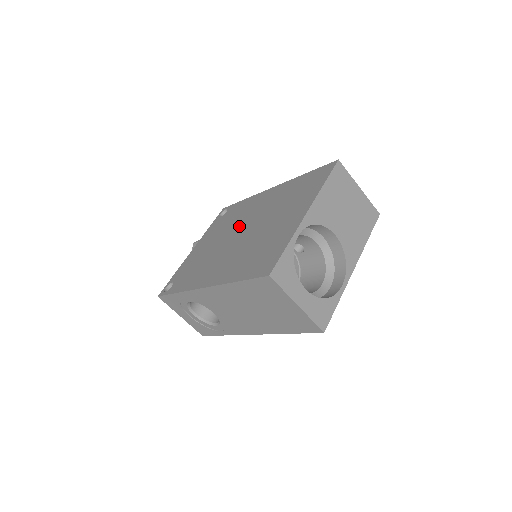
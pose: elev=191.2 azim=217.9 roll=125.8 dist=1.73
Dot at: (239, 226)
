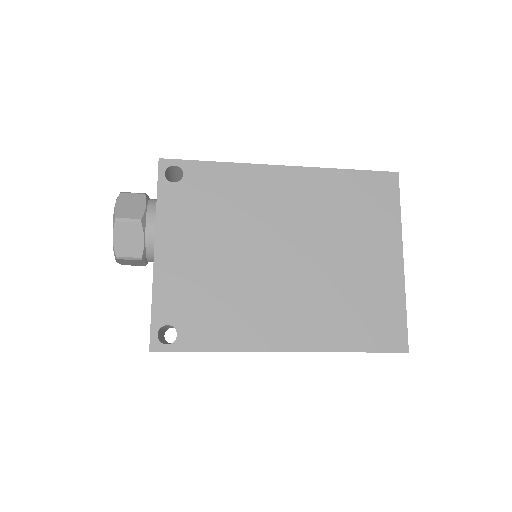
Dot at: (265, 235)
